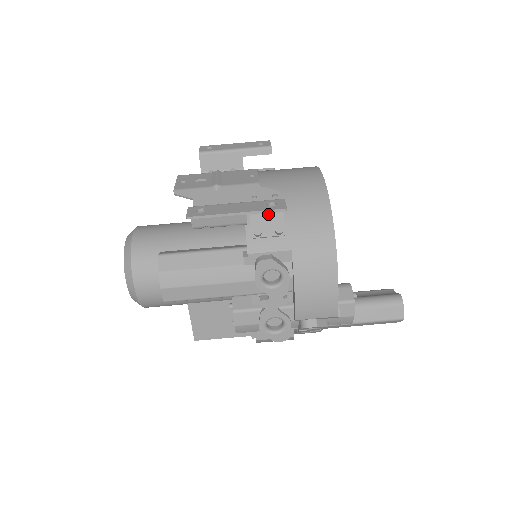
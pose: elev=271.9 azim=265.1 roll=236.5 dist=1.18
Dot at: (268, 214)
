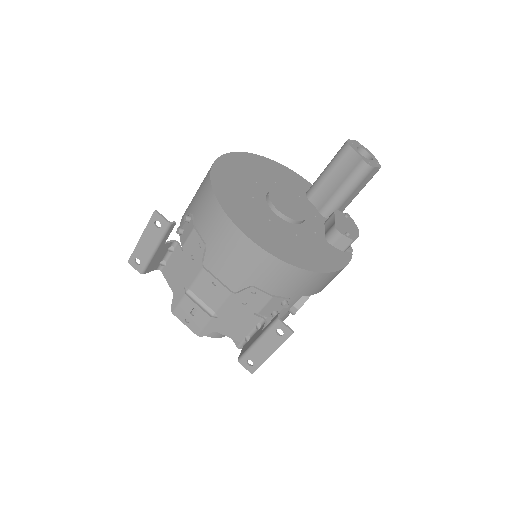
Dot at: (267, 305)
